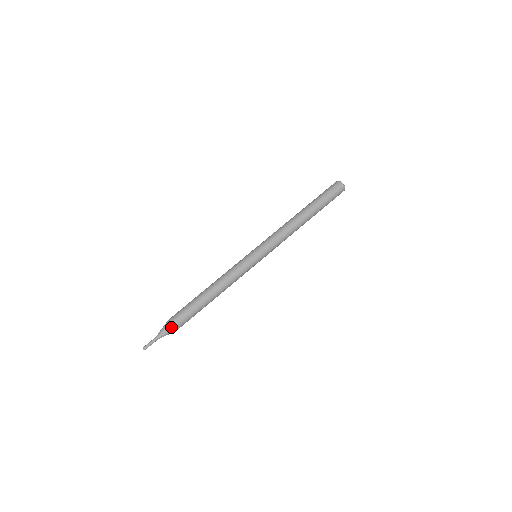
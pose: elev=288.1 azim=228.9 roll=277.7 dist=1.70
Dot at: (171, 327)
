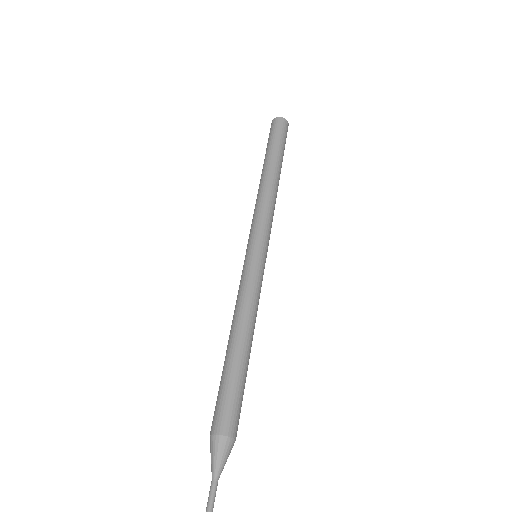
Dot at: (231, 442)
